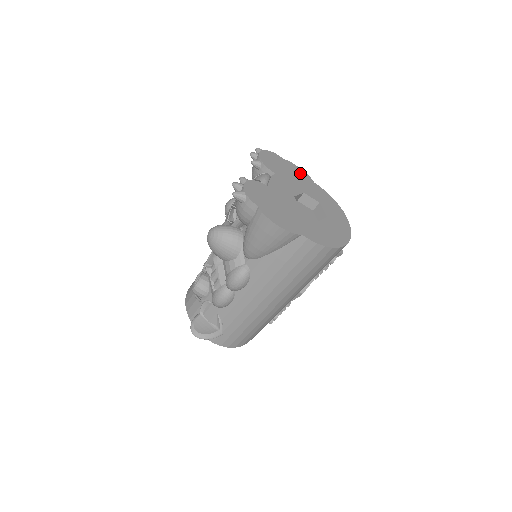
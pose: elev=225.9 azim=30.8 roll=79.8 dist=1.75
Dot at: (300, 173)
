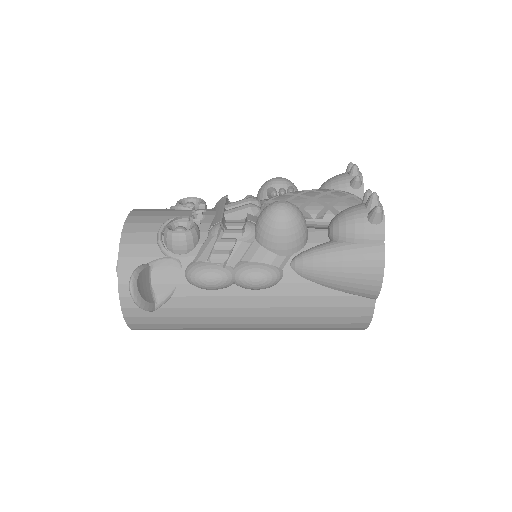
Dot at: occluded
